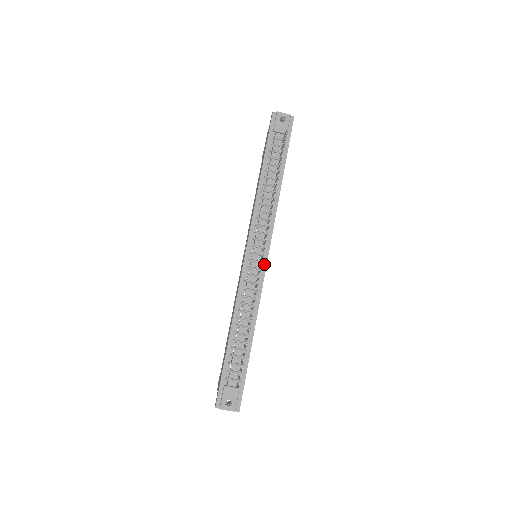
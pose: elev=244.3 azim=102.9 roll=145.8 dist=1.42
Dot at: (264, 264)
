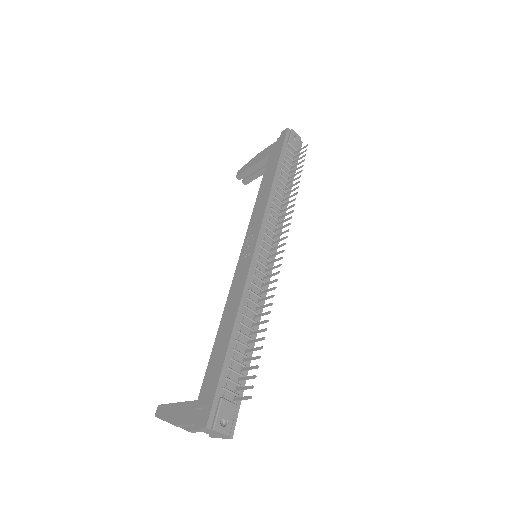
Dot at: (271, 264)
